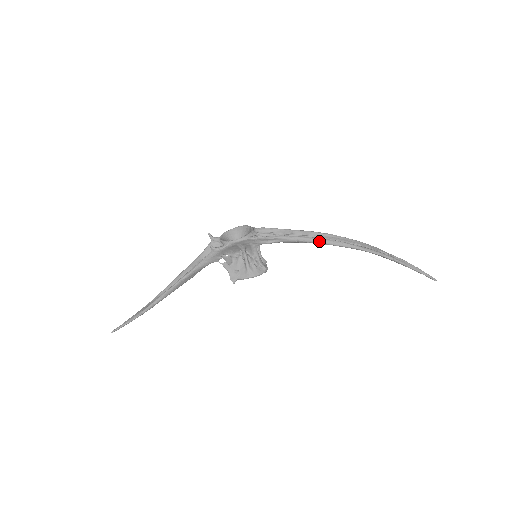
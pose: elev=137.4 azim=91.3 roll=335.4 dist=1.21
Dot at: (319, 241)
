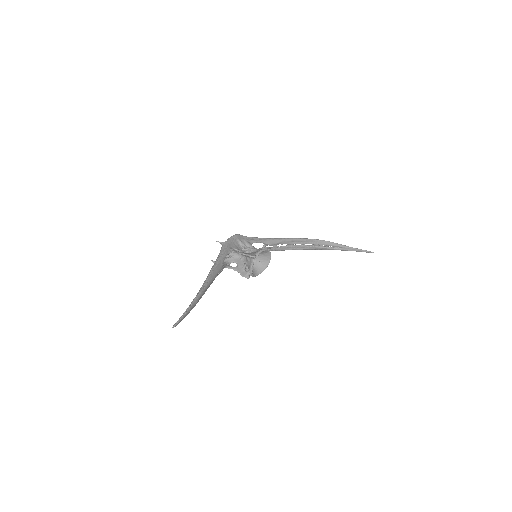
Dot at: (286, 238)
